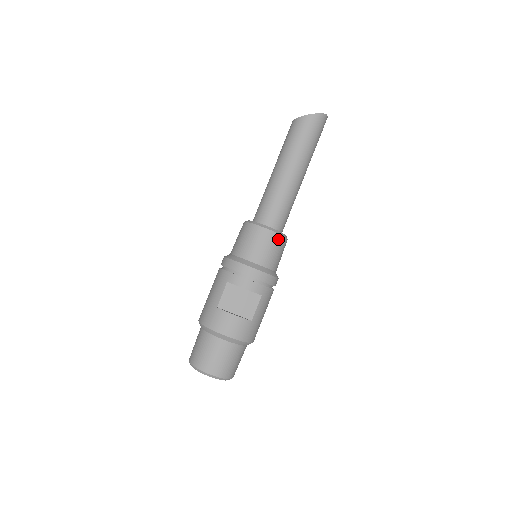
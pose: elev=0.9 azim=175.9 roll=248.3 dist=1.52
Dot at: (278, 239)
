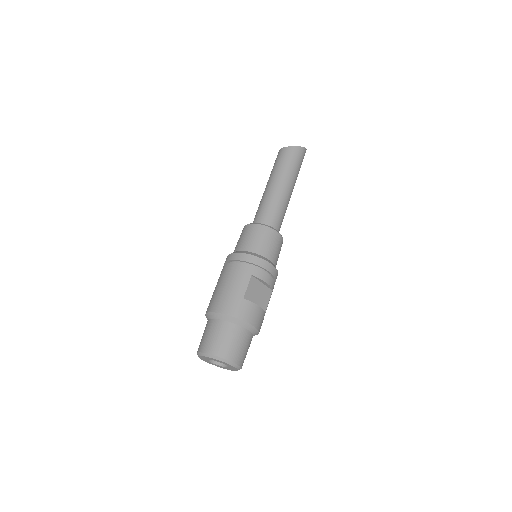
Dot at: (282, 243)
